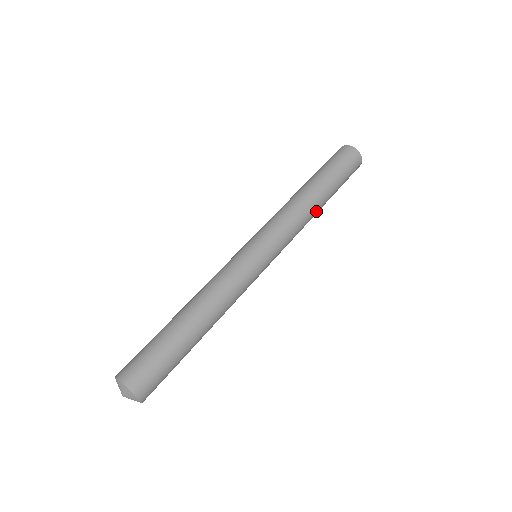
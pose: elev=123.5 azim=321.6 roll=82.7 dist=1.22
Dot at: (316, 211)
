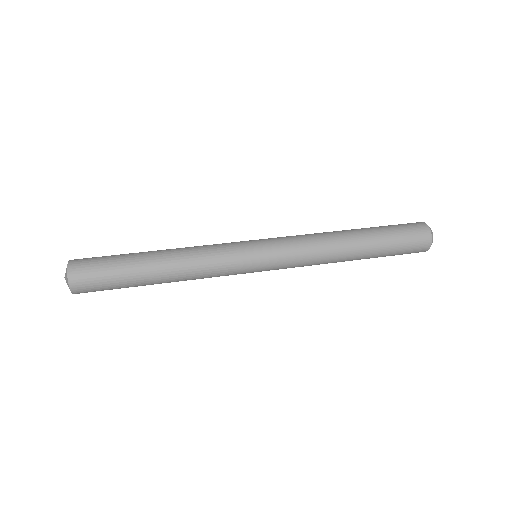
Dot at: (344, 249)
